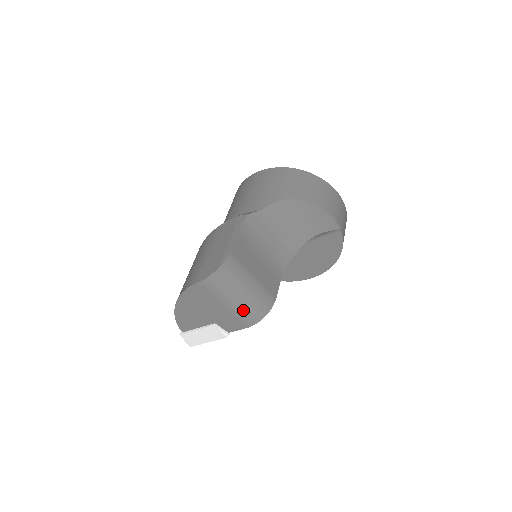
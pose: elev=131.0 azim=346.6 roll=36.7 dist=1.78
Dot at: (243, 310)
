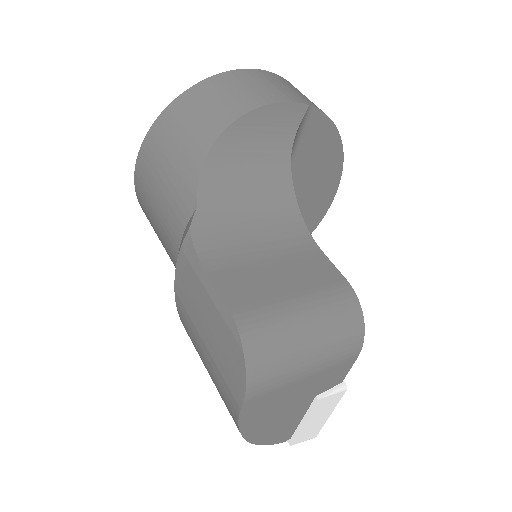
Dot at: (333, 350)
